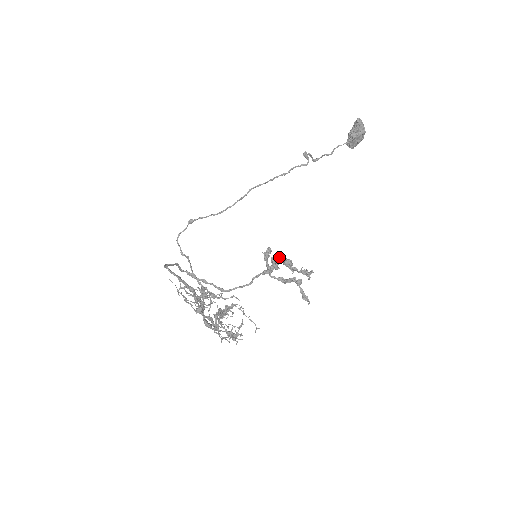
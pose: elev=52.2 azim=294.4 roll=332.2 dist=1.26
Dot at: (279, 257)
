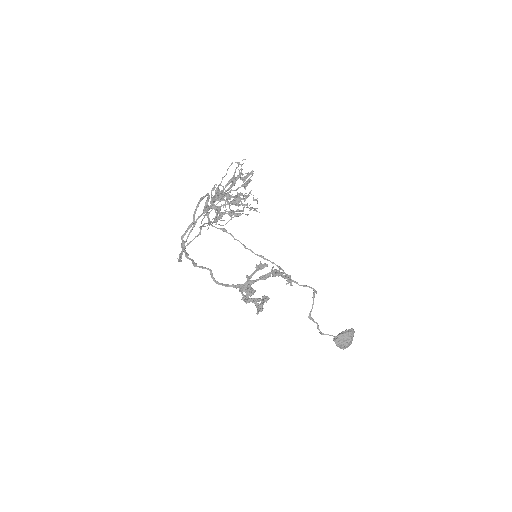
Dot at: (267, 276)
